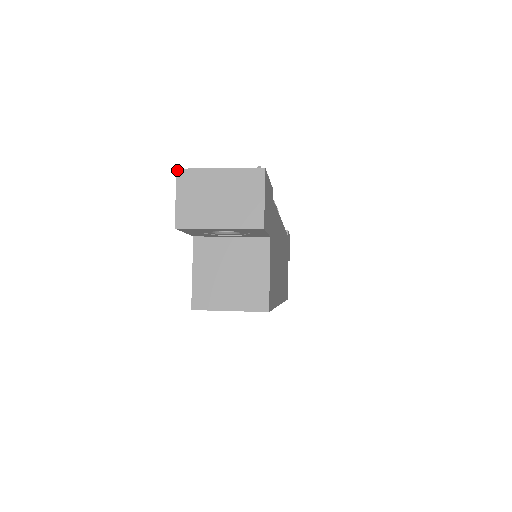
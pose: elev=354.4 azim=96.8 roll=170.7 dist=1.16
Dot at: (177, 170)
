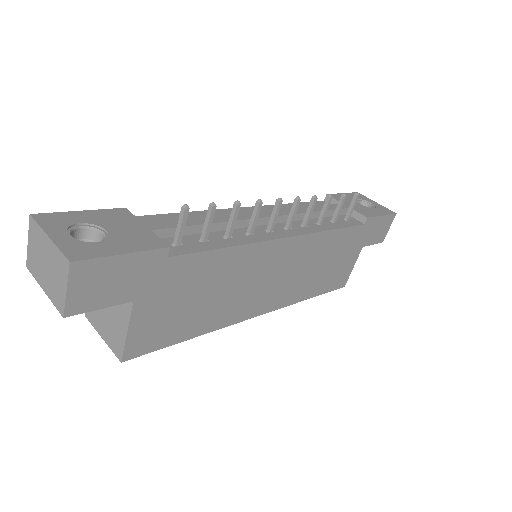
Dot at: (30, 216)
